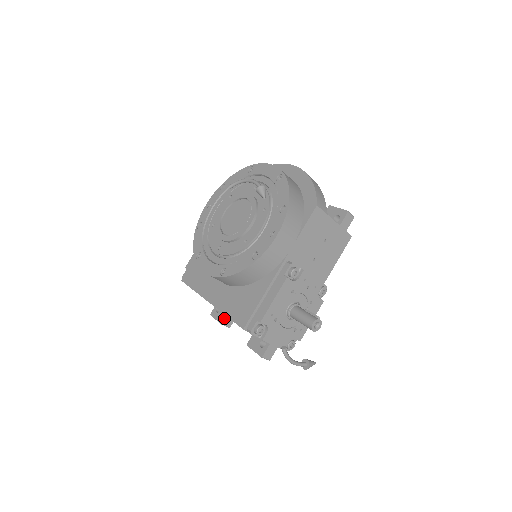
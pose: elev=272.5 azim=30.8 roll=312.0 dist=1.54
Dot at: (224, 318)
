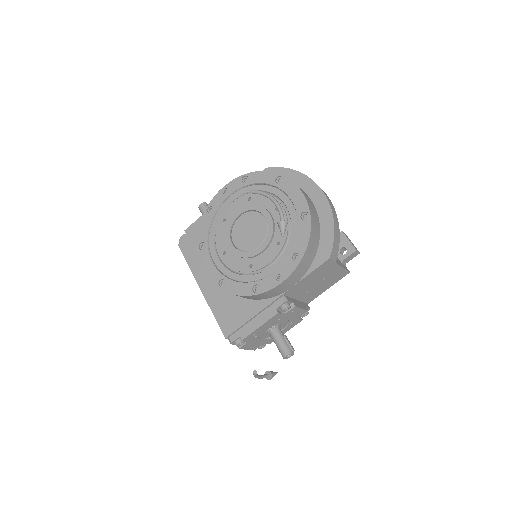
Dot at: occluded
